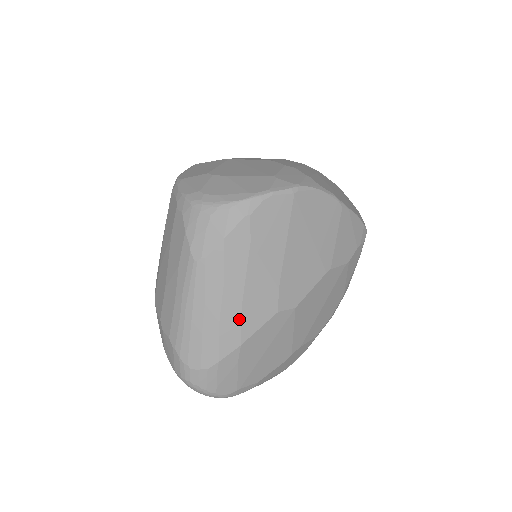
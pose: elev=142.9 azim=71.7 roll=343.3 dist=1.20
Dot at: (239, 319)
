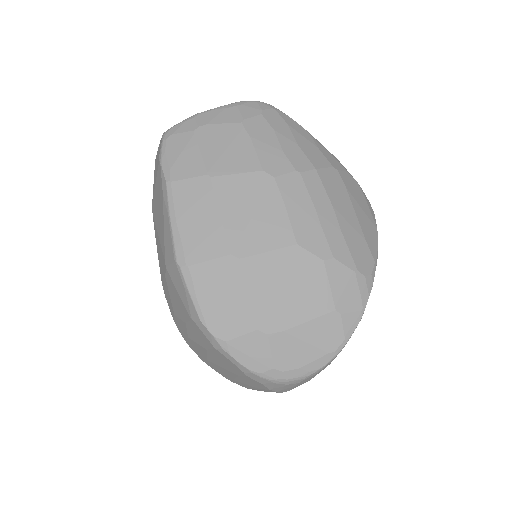
Dot at: occluded
